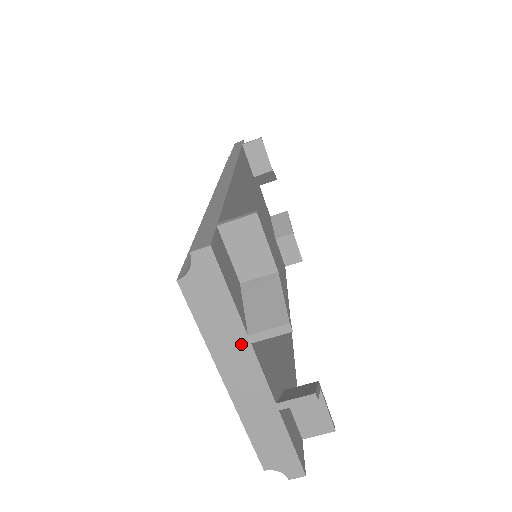
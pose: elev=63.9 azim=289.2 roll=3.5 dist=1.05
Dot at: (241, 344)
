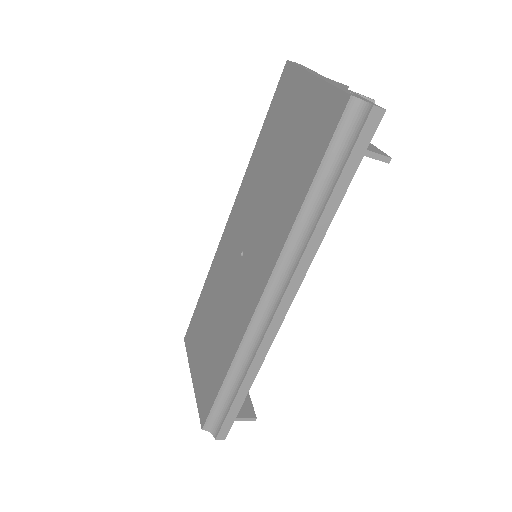
Dot at: occluded
